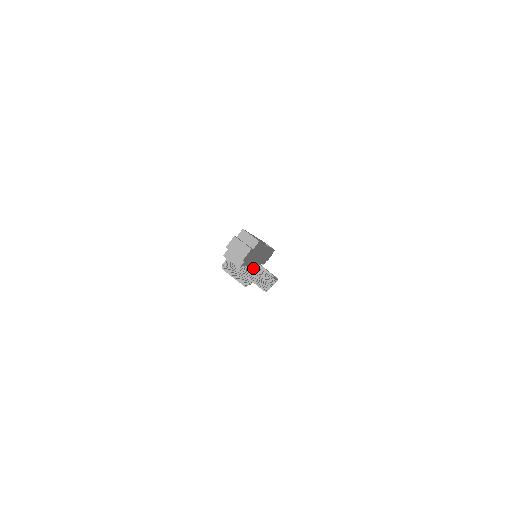
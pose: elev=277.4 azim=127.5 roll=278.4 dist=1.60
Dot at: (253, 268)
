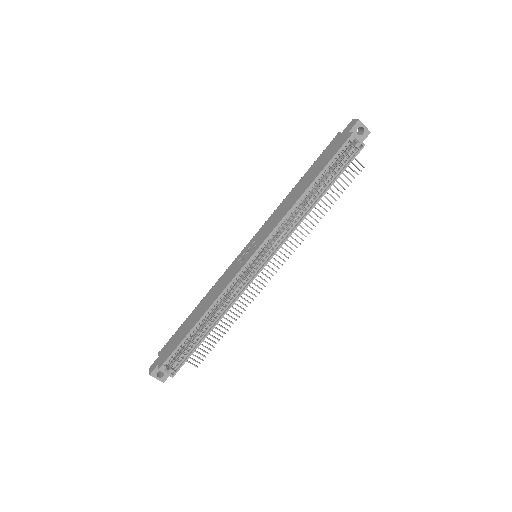
Dot at: occluded
